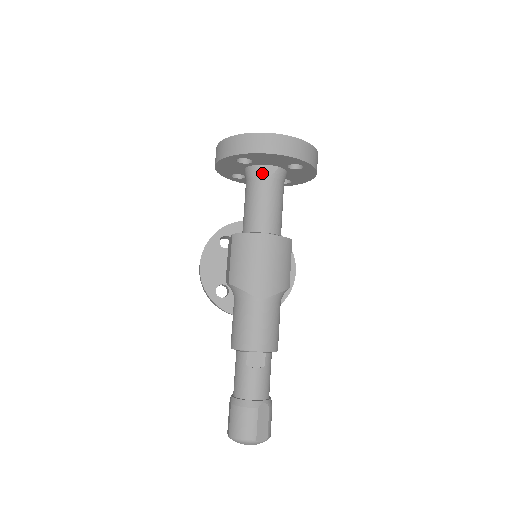
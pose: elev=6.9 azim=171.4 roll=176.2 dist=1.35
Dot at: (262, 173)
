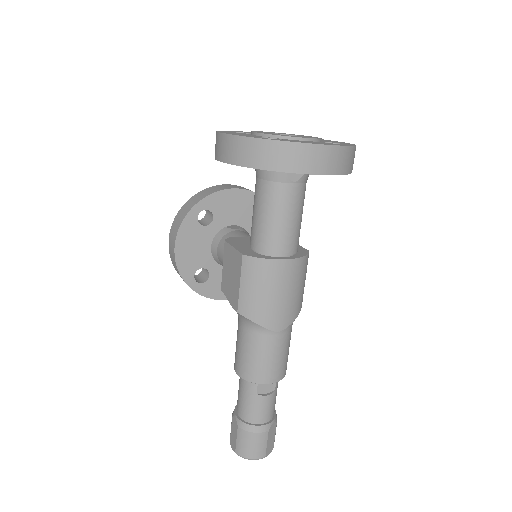
Dot at: (286, 179)
